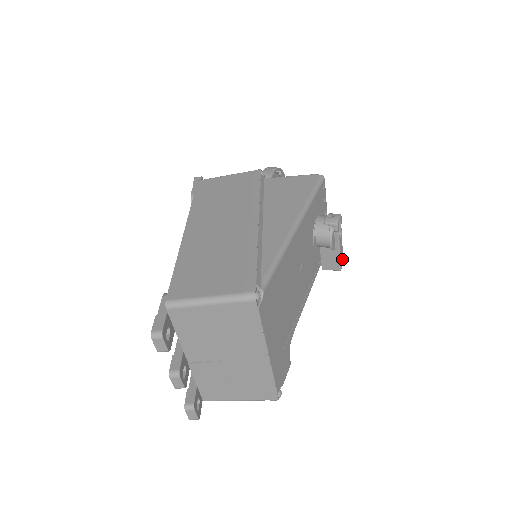
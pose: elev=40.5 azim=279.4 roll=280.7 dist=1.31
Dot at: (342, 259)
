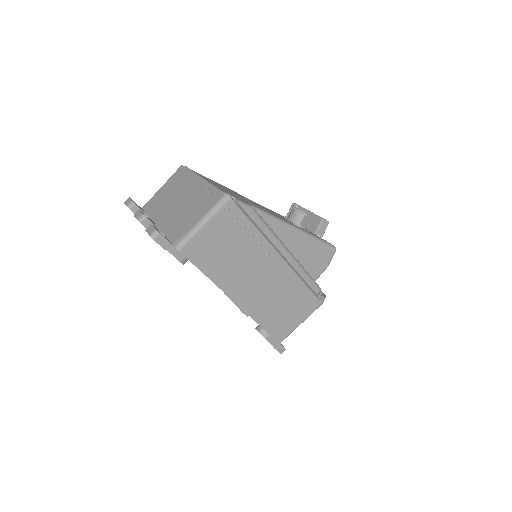
Dot at: occluded
